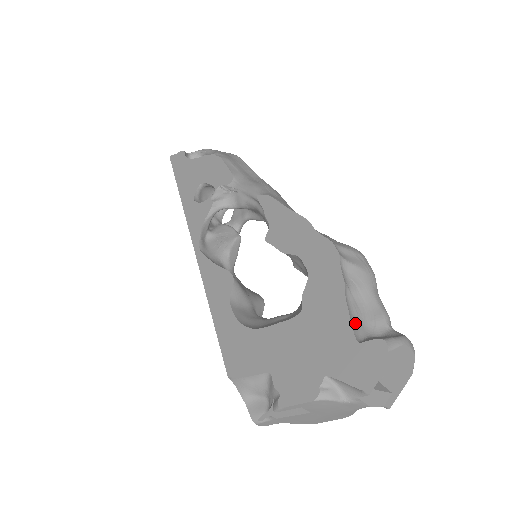
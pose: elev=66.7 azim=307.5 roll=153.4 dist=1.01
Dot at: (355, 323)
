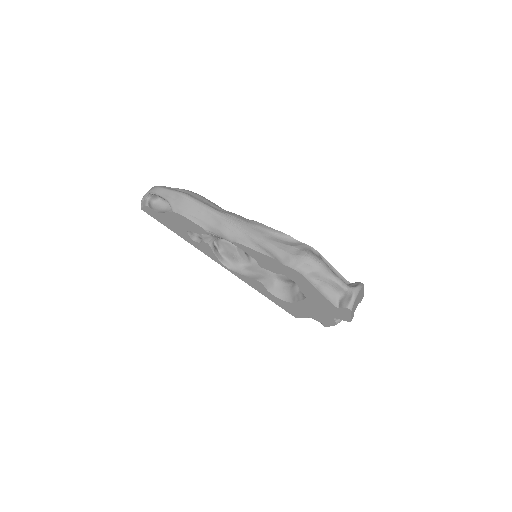
Dot at: (331, 298)
